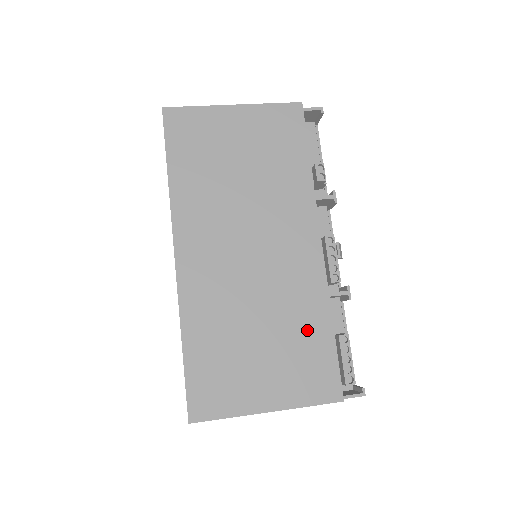
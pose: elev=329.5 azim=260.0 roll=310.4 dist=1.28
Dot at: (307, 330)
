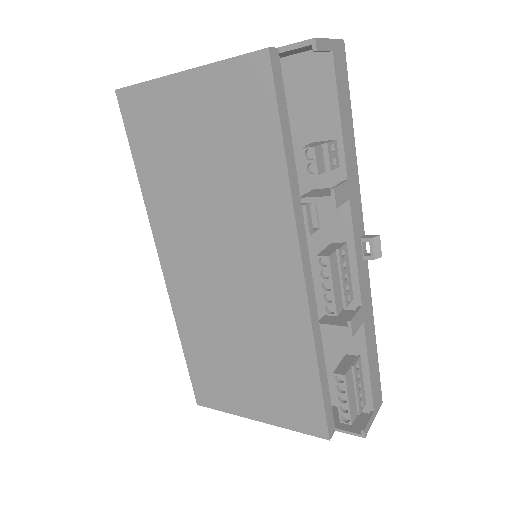
Dot at: (289, 364)
